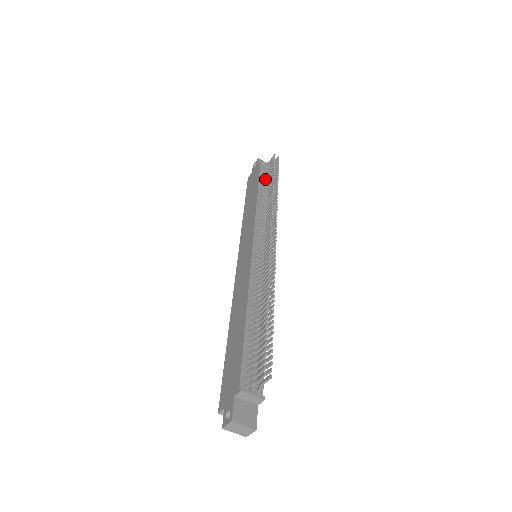
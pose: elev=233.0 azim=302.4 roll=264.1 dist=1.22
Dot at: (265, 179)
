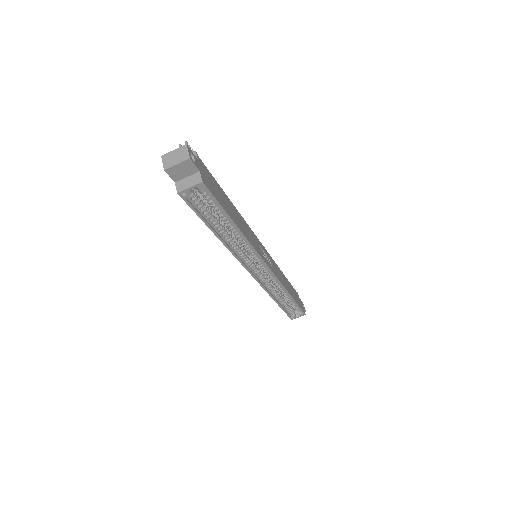
Dot at: occluded
